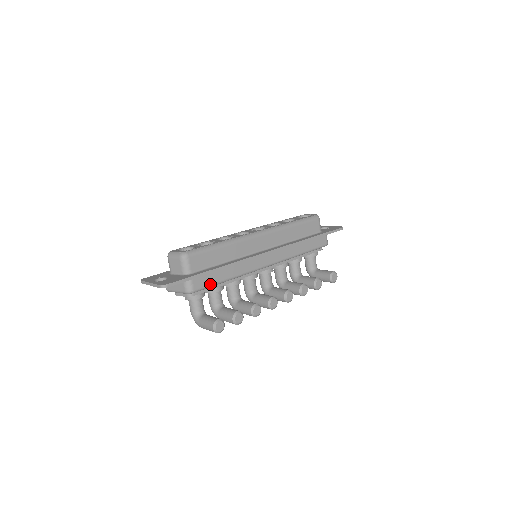
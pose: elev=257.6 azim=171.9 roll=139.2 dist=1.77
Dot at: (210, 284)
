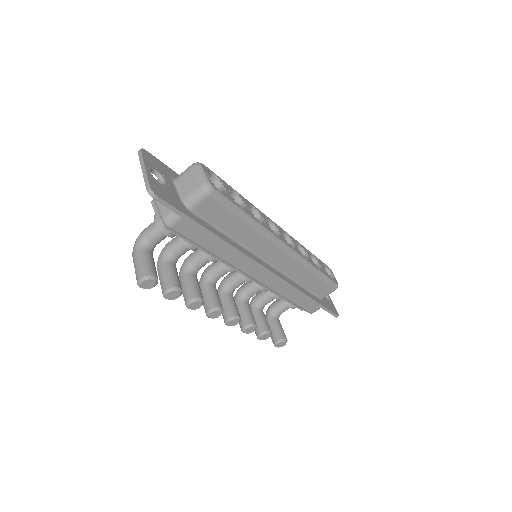
Dot at: (192, 238)
